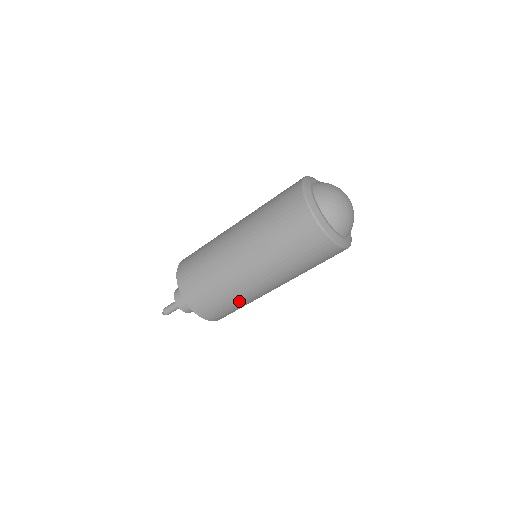
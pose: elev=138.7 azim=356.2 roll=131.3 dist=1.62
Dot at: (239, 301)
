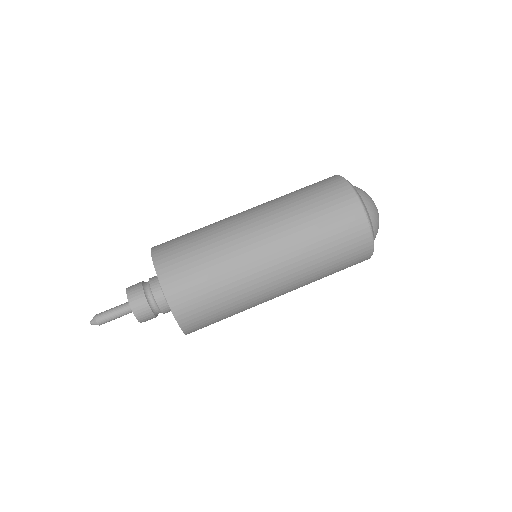
Dot at: (238, 307)
